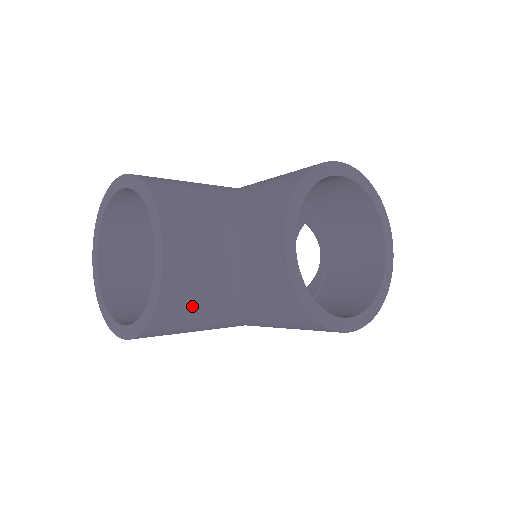
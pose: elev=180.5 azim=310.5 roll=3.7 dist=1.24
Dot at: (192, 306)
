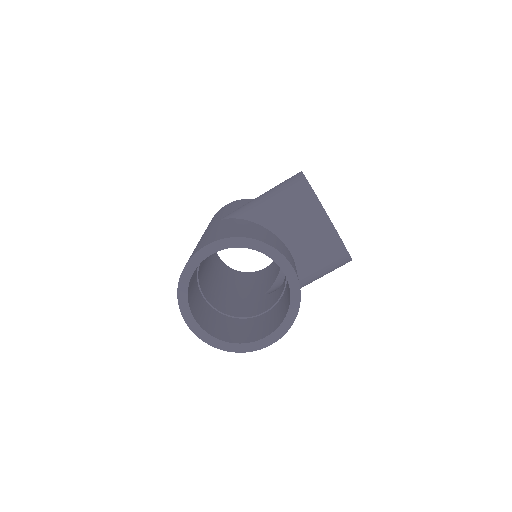
Dot at: occluded
